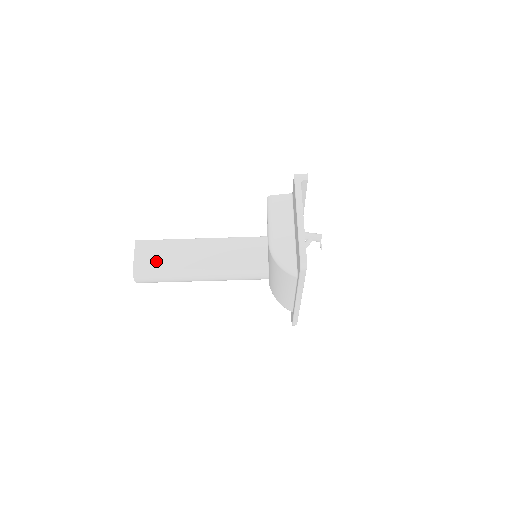
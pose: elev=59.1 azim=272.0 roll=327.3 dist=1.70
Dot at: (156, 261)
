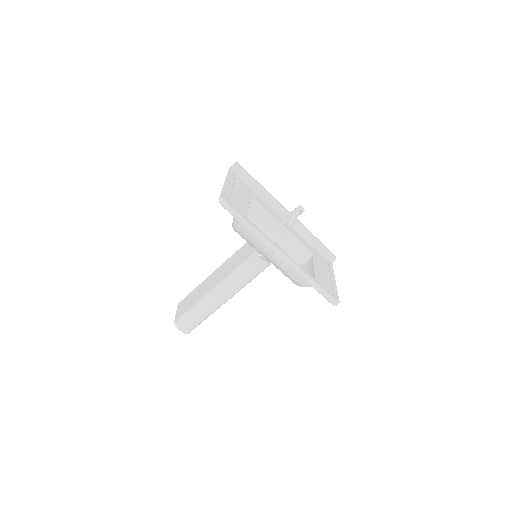
Dot at: (187, 305)
